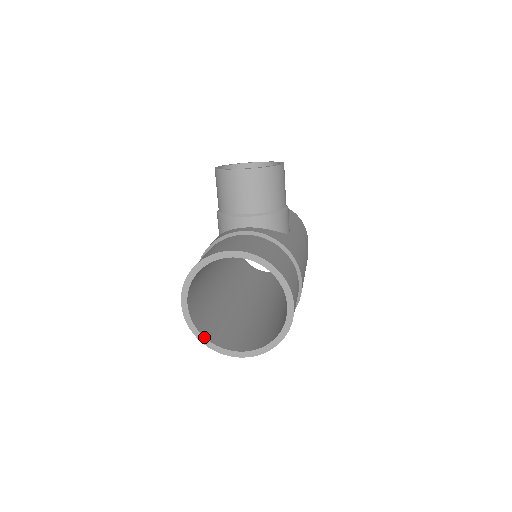
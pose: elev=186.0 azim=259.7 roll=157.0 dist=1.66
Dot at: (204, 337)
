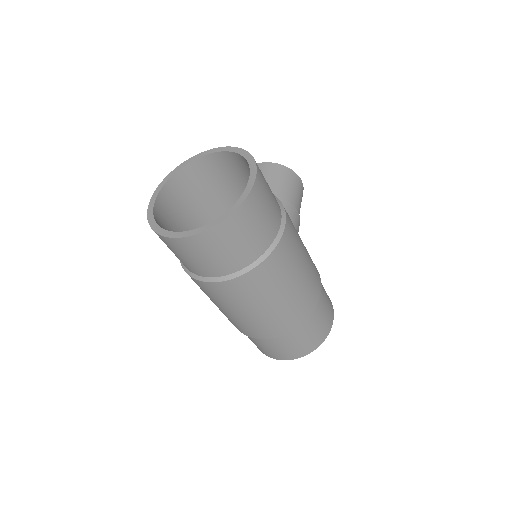
Dot at: (156, 223)
